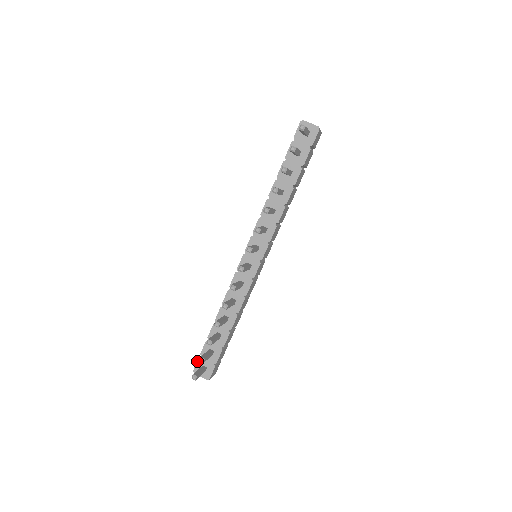
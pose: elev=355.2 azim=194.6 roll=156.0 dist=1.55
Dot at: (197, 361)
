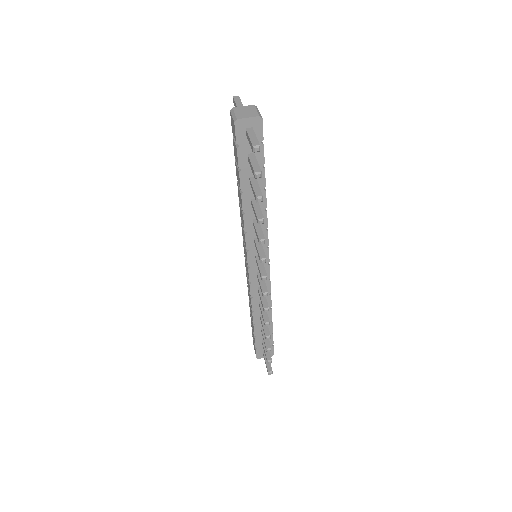
Dot at: (256, 352)
